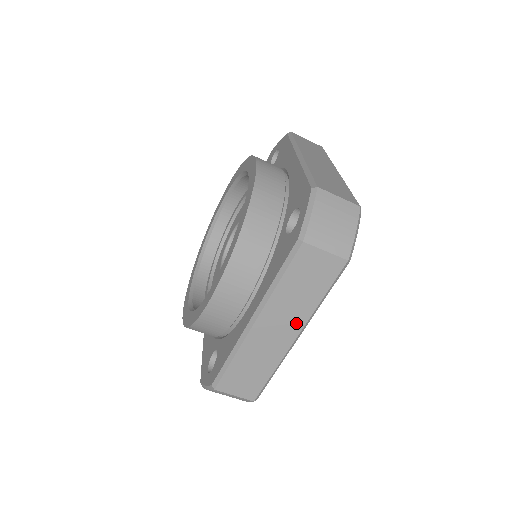
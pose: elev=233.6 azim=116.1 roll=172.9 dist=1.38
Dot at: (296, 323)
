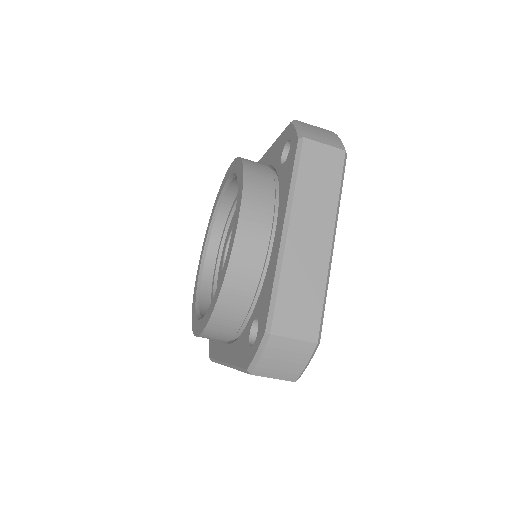
Dot at: (326, 225)
